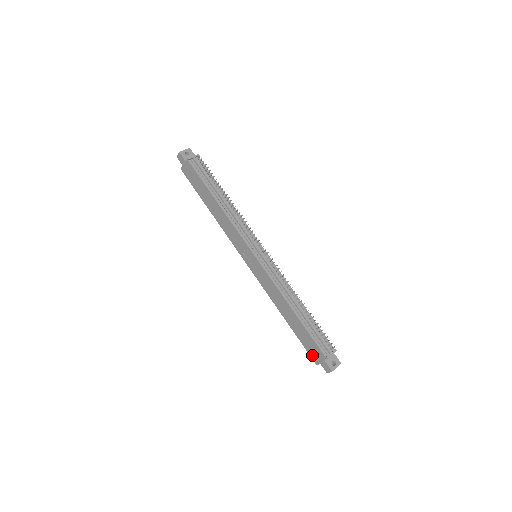
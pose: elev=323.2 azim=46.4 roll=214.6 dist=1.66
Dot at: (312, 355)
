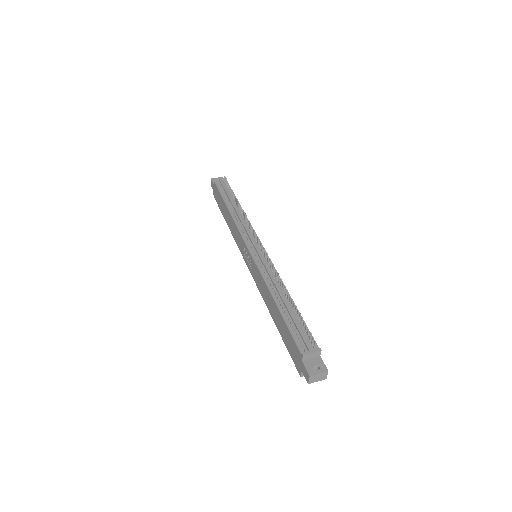
Dot at: (295, 361)
